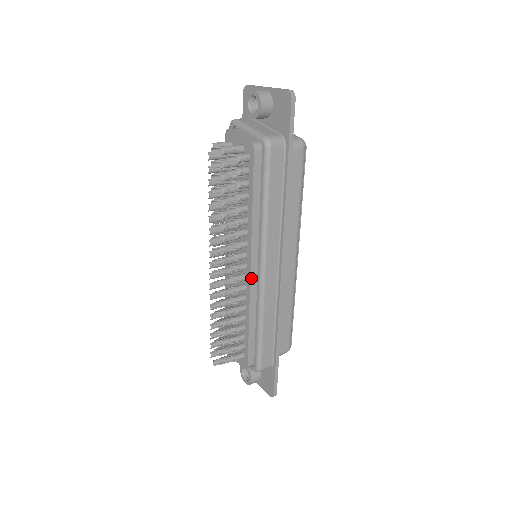
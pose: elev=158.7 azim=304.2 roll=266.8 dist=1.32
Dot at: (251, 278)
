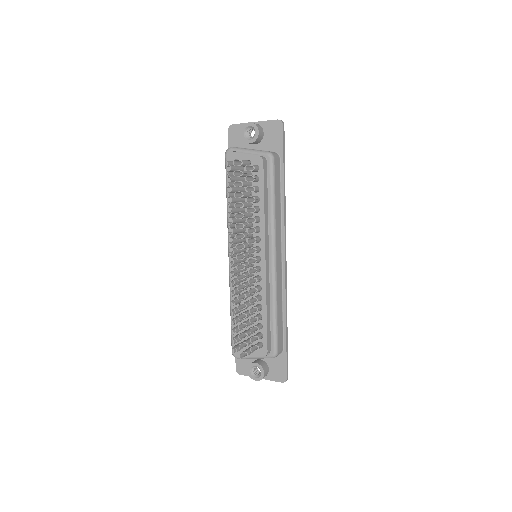
Dot at: (266, 267)
